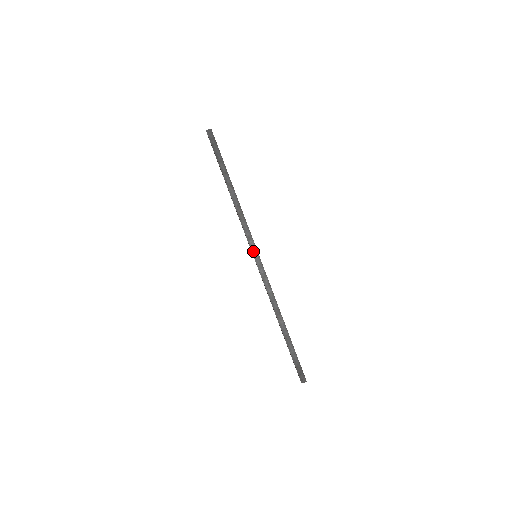
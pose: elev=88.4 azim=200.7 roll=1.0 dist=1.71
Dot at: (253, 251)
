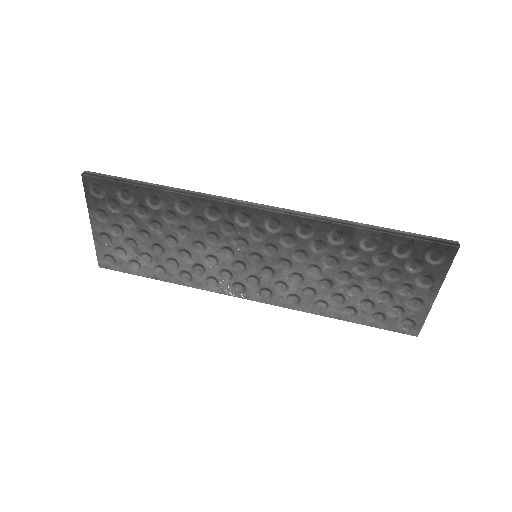
Dot at: (251, 205)
